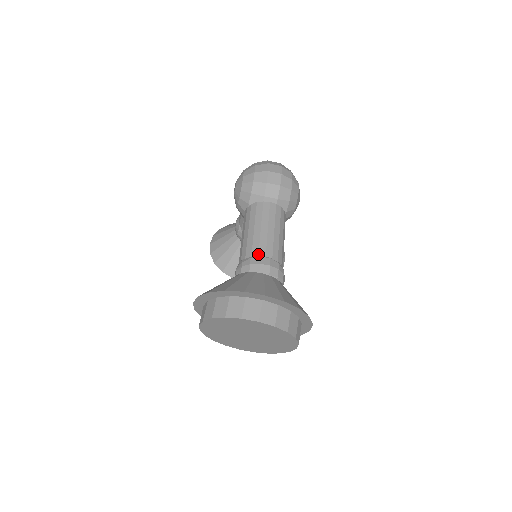
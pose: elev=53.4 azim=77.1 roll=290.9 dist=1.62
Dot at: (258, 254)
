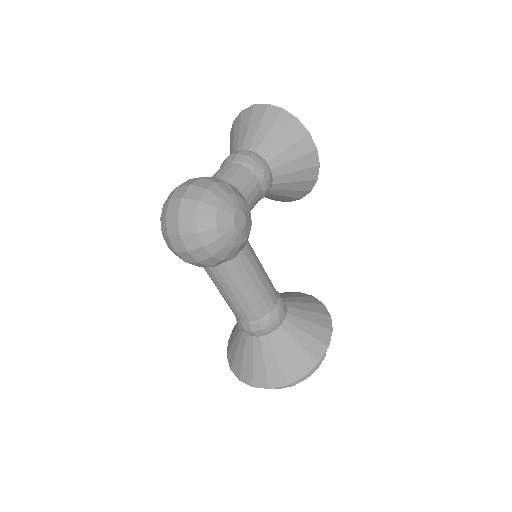
Dot at: (238, 319)
